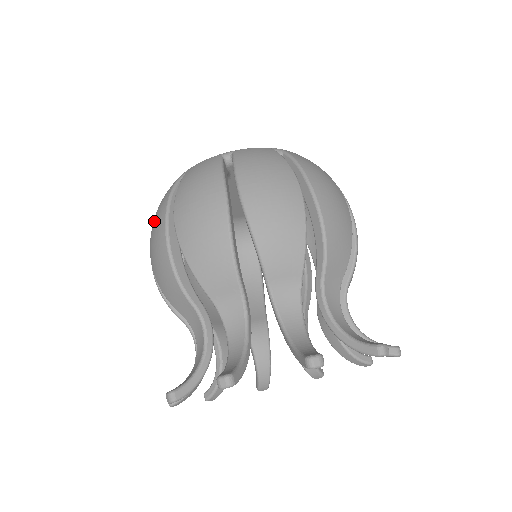
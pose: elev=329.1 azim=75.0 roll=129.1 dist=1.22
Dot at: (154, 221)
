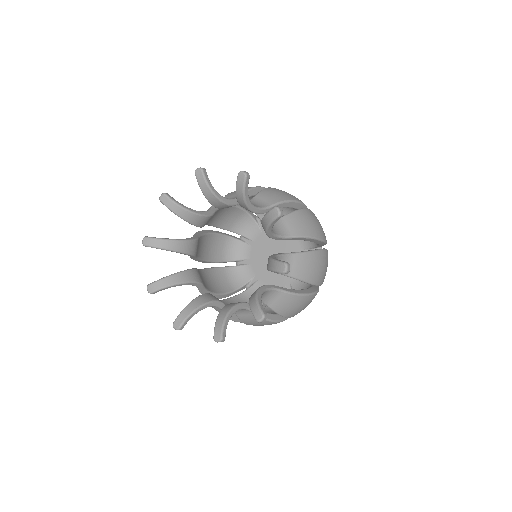
Dot at: occluded
